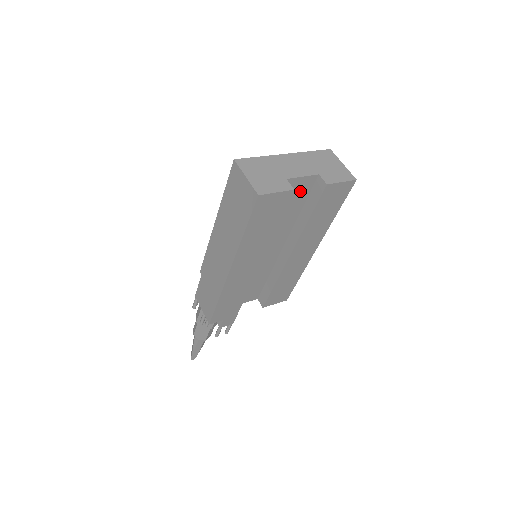
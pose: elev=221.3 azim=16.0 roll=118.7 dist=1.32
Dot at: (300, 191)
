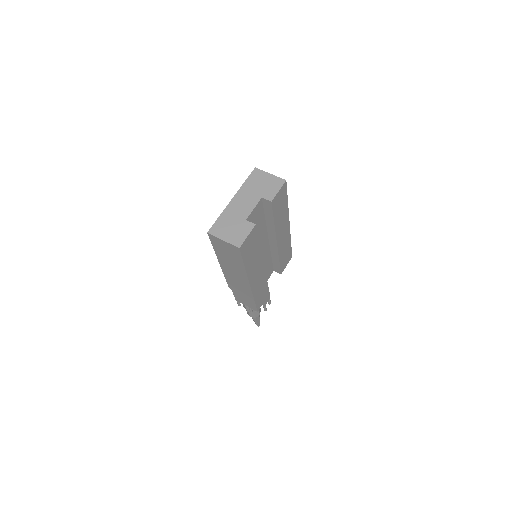
Dot at: (257, 214)
